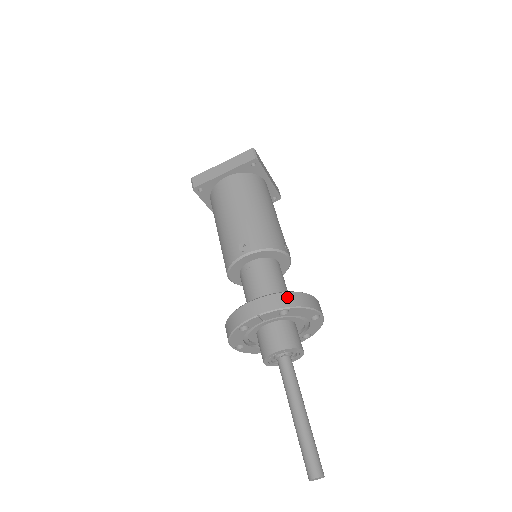
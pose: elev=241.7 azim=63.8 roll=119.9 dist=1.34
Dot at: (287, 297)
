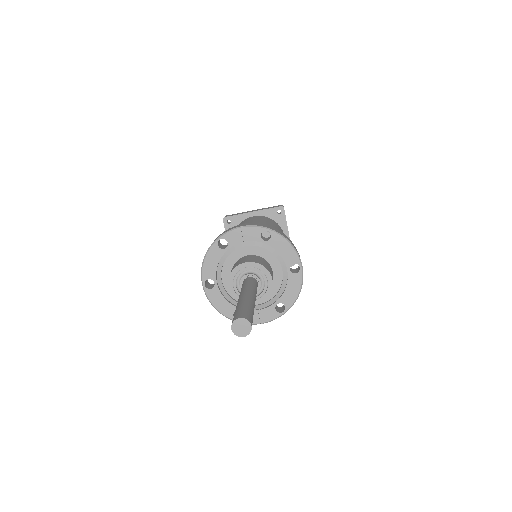
Dot at: (273, 228)
